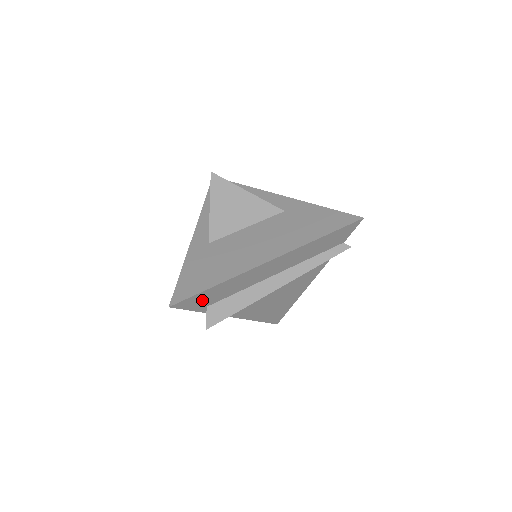
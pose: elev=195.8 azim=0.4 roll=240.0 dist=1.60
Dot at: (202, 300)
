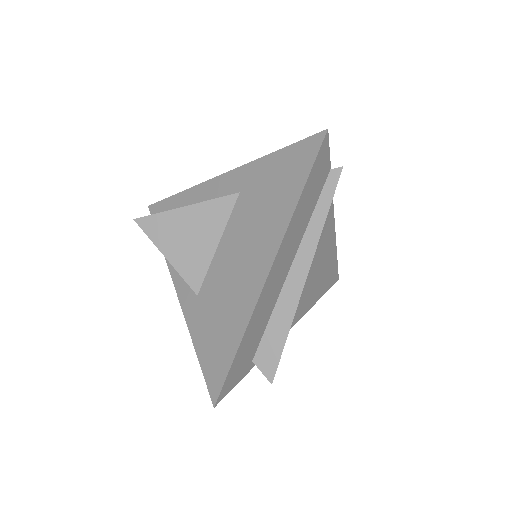
Dot at: (240, 366)
